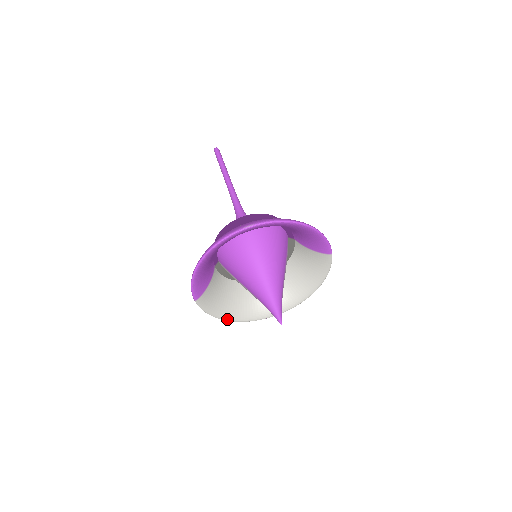
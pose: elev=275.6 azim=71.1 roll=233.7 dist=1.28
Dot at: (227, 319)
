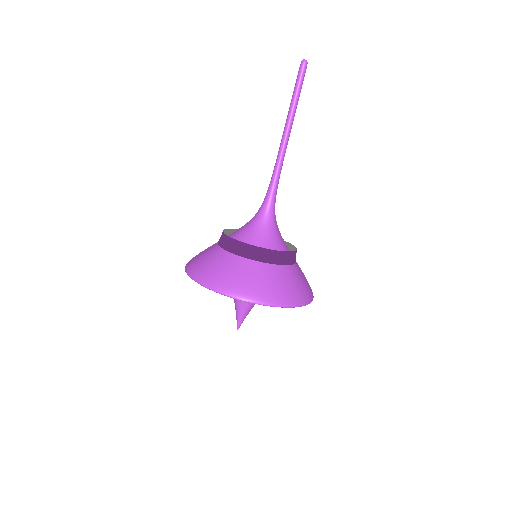
Dot at: occluded
